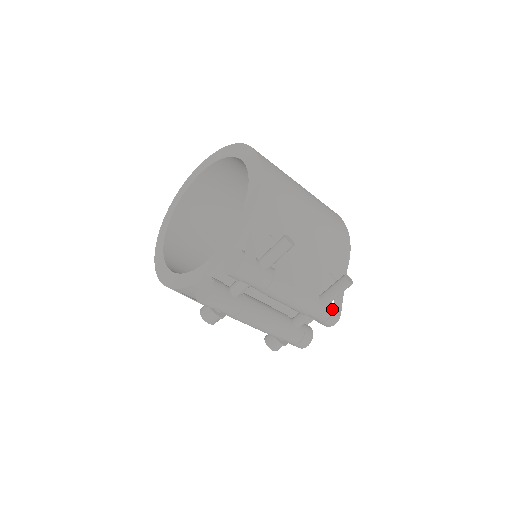
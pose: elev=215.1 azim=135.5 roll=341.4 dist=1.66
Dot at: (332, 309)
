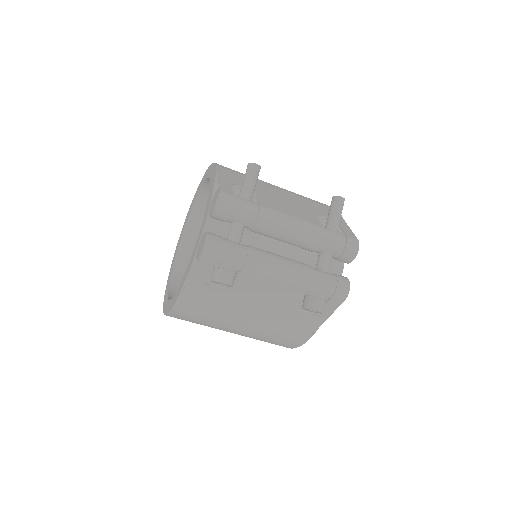
Dot at: (344, 235)
